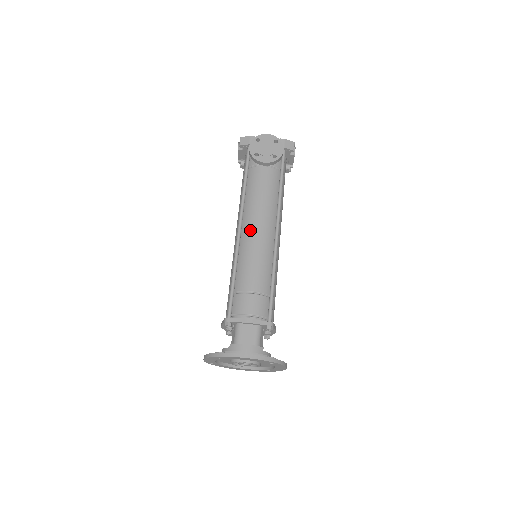
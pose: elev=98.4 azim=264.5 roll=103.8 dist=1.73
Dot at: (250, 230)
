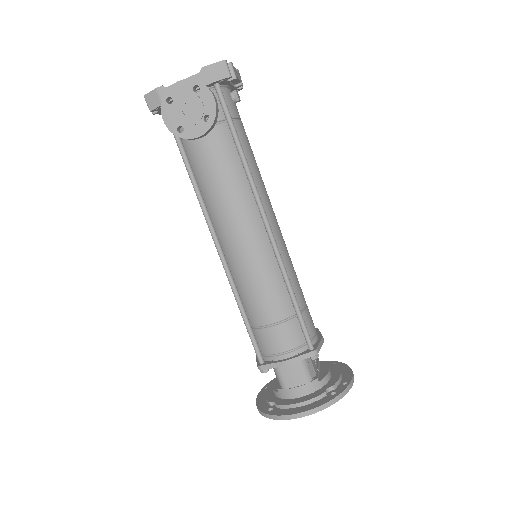
Dot at: (231, 241)
